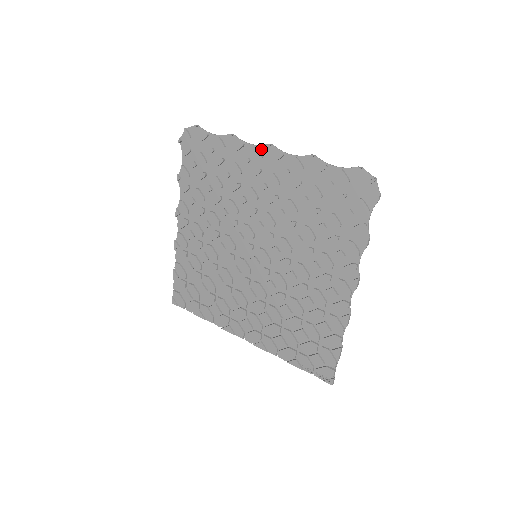
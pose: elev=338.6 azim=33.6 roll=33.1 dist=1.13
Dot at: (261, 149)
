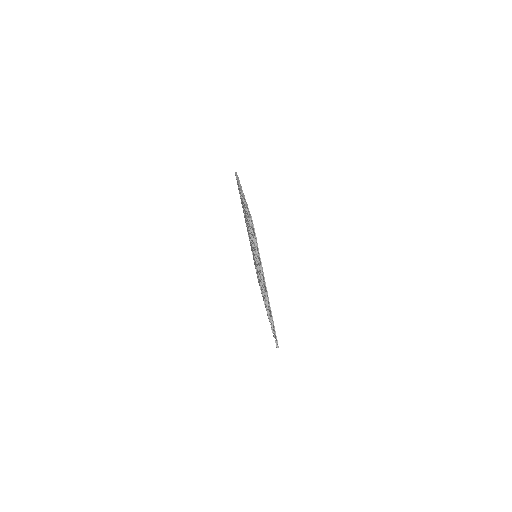
Dot at: (265, 285)
